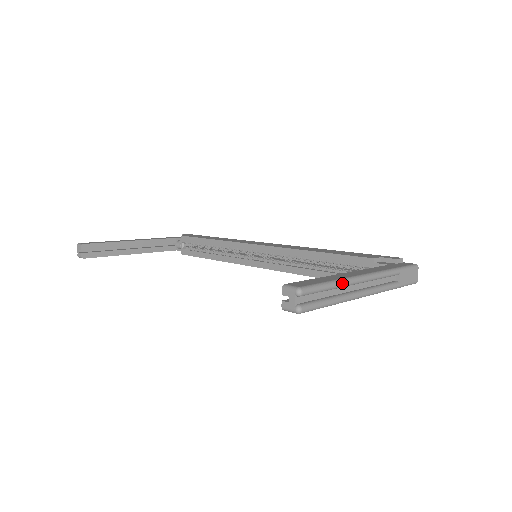
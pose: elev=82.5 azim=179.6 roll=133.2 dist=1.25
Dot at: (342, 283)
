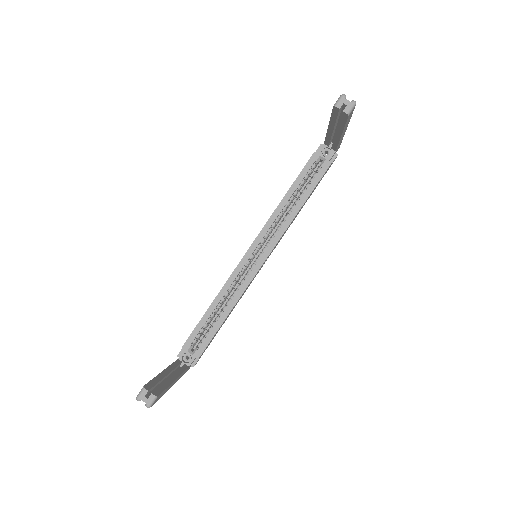
Dot at: occluded
